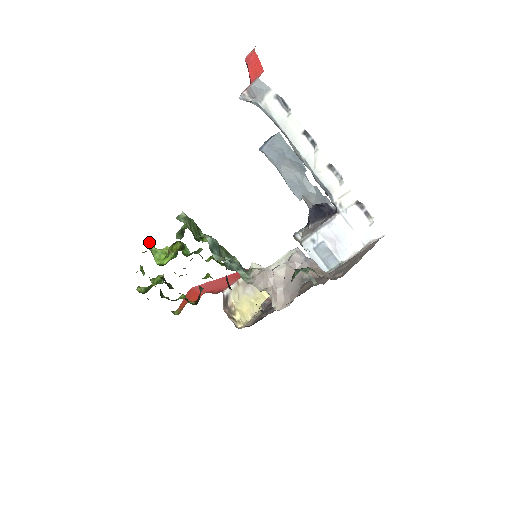
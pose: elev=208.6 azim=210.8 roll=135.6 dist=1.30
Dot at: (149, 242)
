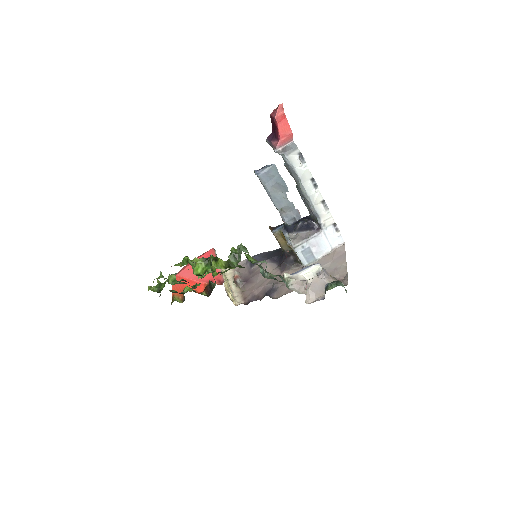
Dot at: (188, 258)
